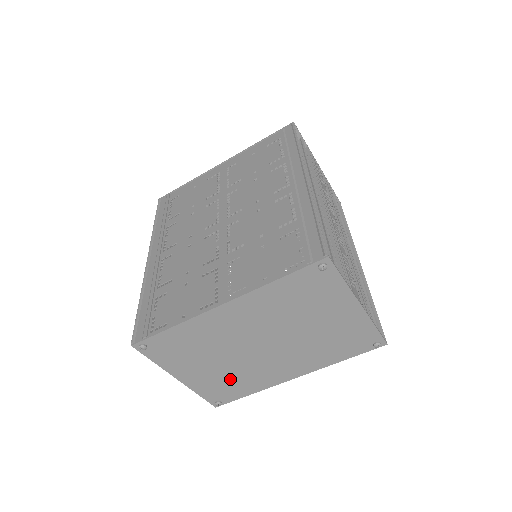
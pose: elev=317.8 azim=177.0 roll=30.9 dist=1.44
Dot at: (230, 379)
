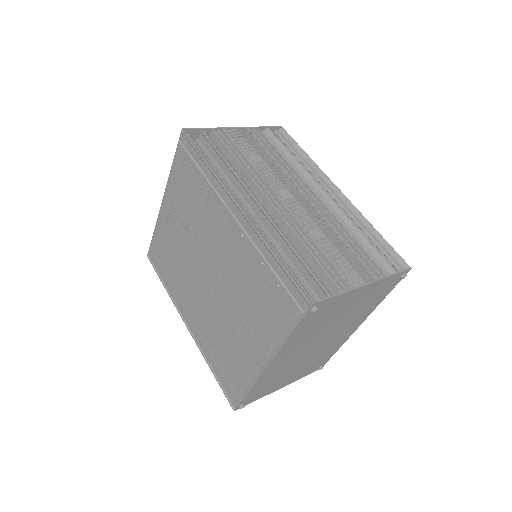
Dot at: (315, 361)
